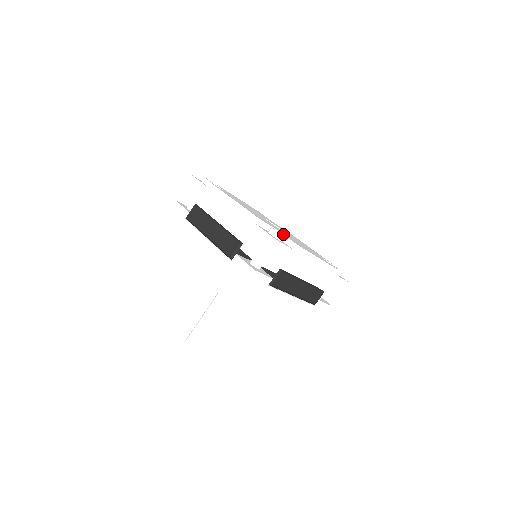
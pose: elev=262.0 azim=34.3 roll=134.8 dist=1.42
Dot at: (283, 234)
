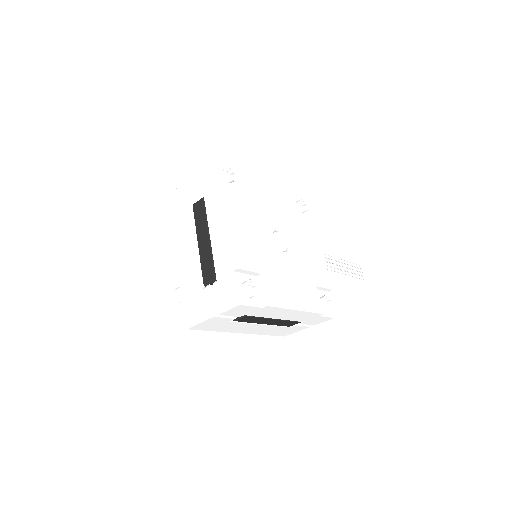
Dot at: (263, 283)
